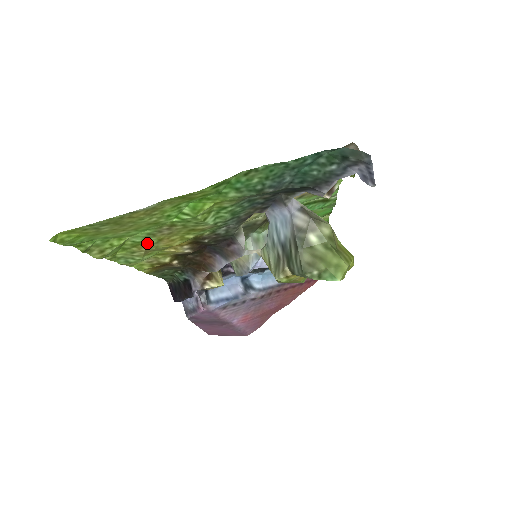
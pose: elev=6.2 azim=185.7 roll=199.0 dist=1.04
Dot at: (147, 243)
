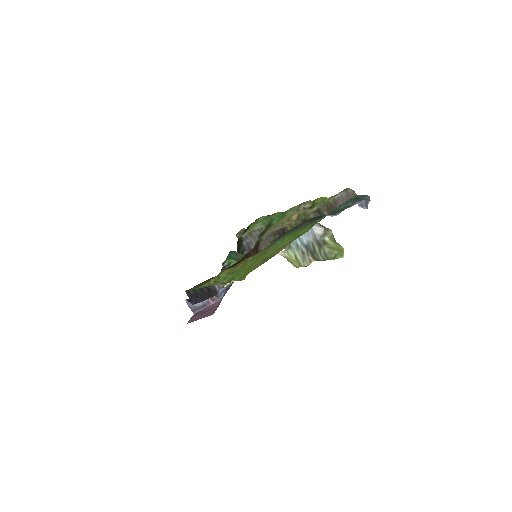
Dot at: occluded
